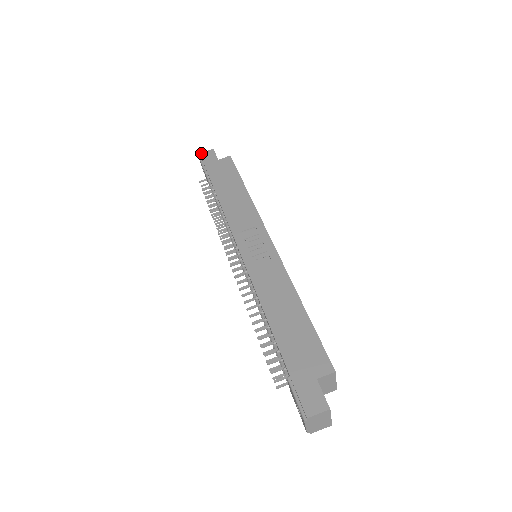
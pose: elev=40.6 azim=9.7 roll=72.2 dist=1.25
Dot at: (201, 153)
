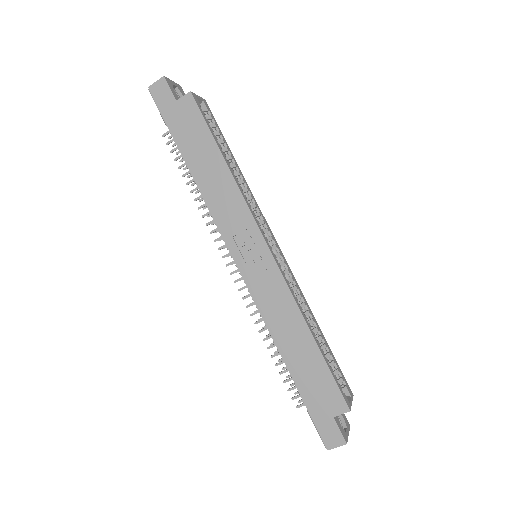
Dot at: (150, 87)
